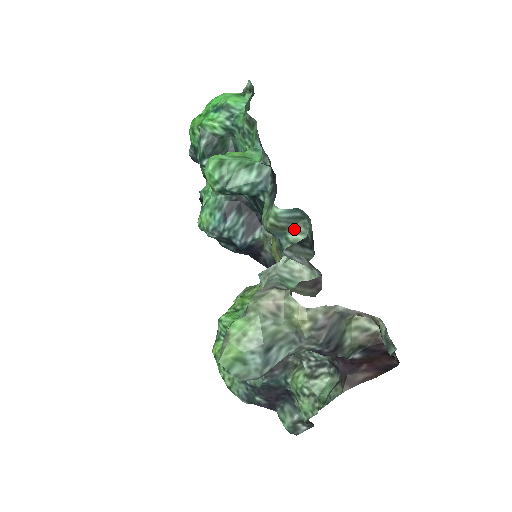
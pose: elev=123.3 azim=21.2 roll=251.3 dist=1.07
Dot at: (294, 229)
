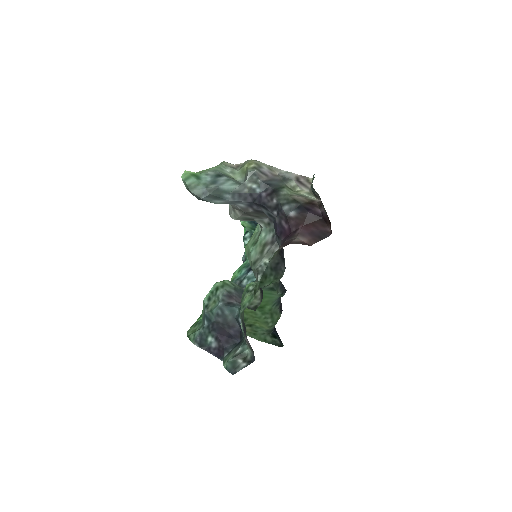
Dot at: occluded
